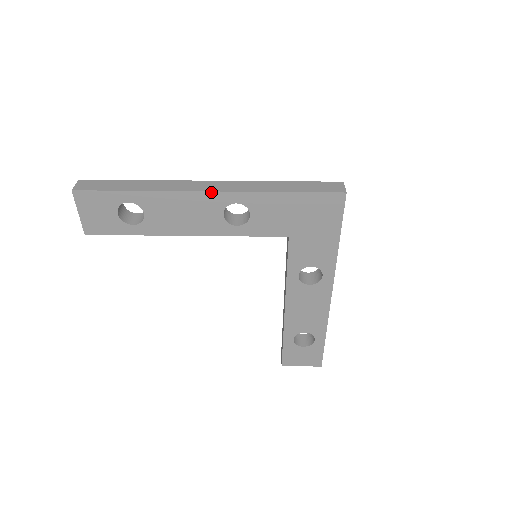
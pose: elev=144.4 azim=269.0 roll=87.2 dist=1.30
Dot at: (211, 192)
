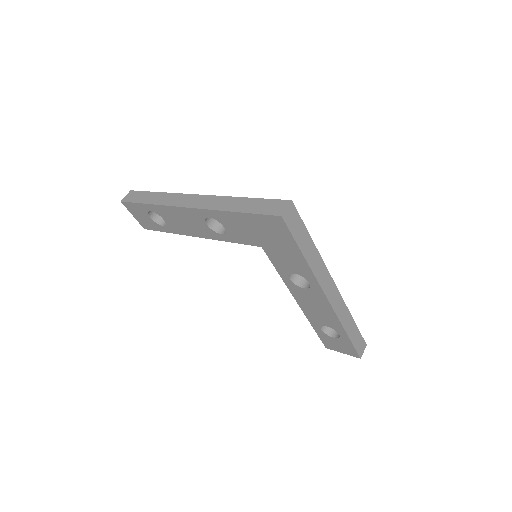
Dot at: (189, 208)
